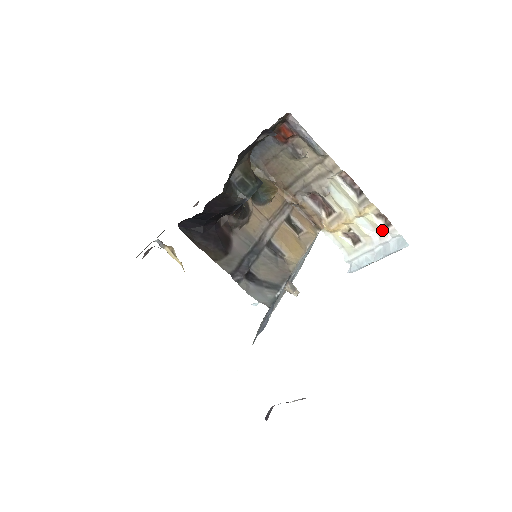
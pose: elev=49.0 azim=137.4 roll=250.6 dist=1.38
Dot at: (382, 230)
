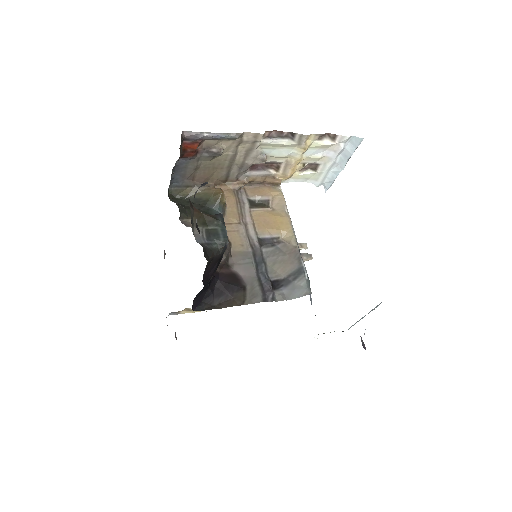
Dot at: (332, 145)
